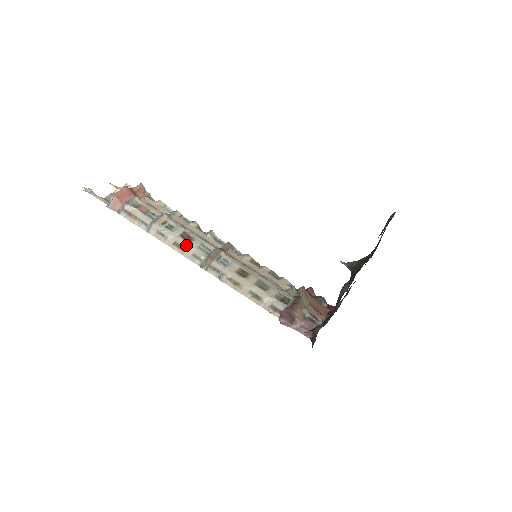
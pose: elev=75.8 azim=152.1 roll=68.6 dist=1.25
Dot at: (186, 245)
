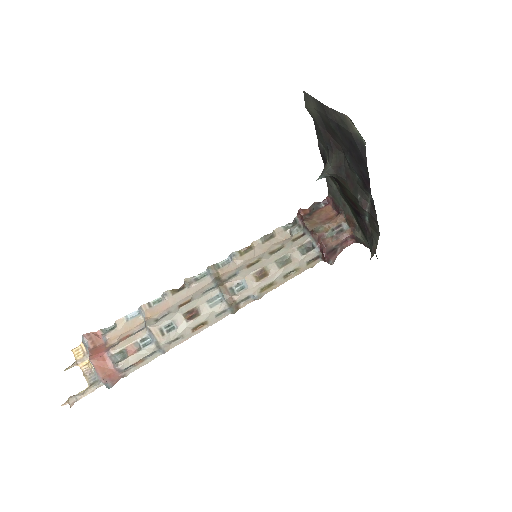
Dot at: (202, 319)
